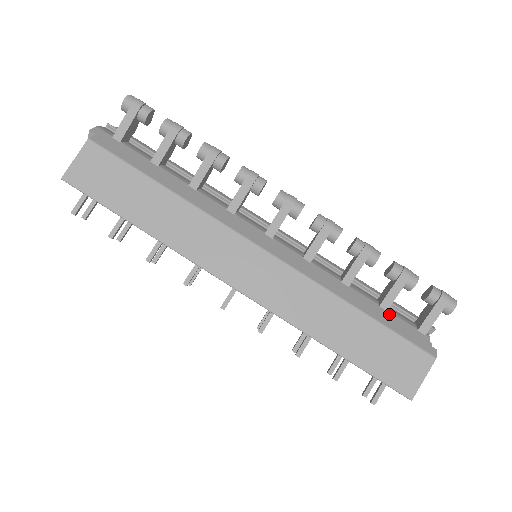
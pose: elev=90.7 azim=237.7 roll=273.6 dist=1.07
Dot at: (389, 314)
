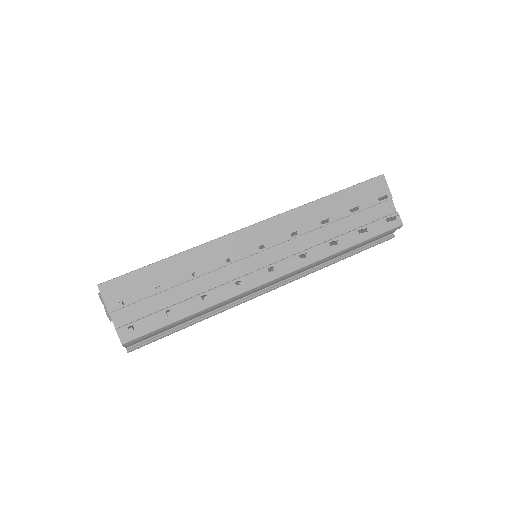
Dot at: occluded
